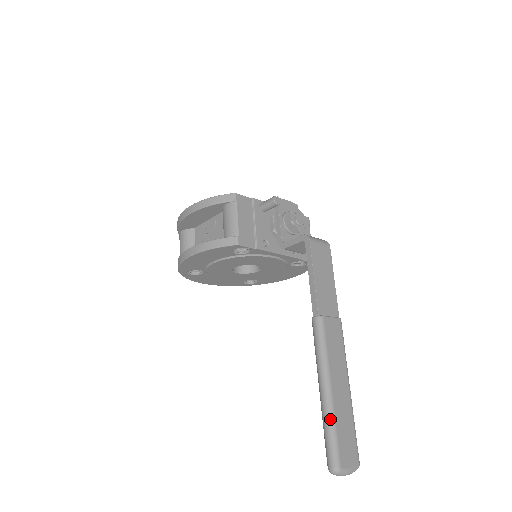
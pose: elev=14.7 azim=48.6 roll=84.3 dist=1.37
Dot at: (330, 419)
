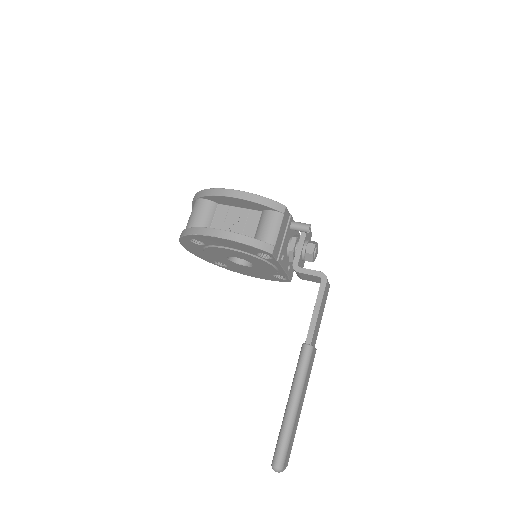
Dot at: (290, 429)
